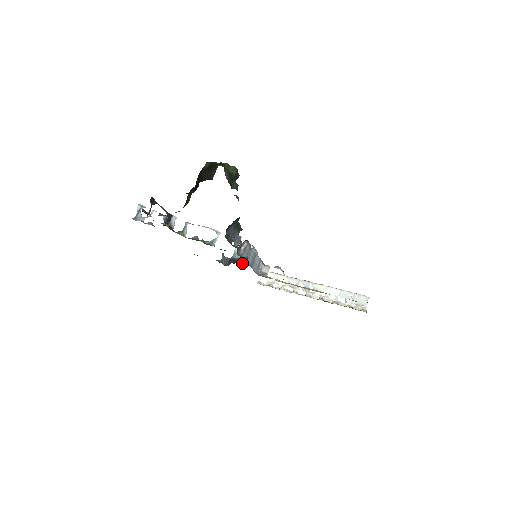
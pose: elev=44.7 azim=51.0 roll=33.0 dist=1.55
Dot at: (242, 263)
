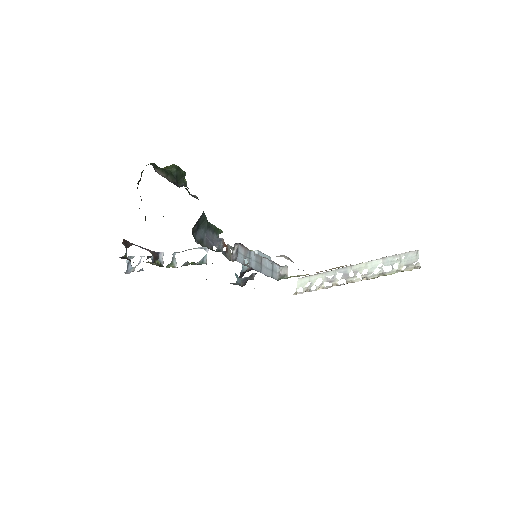
Dot at: (248, 271)
